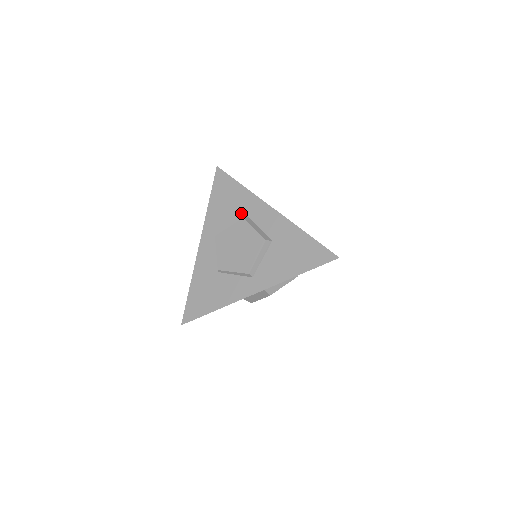
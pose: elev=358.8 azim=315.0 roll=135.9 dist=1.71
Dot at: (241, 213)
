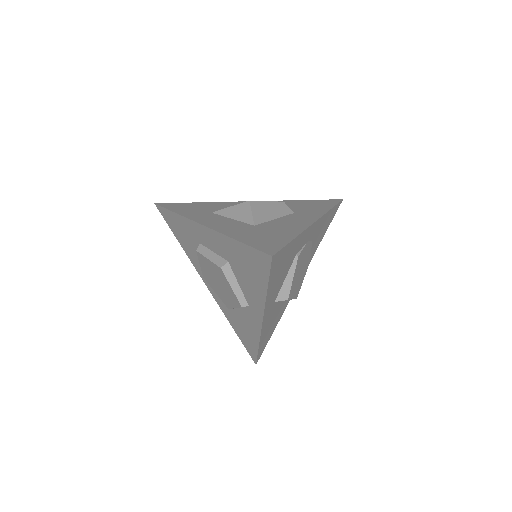
Dot at: (196, 243)
